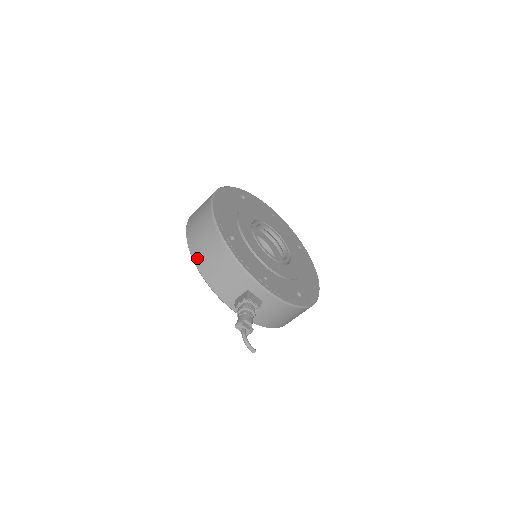
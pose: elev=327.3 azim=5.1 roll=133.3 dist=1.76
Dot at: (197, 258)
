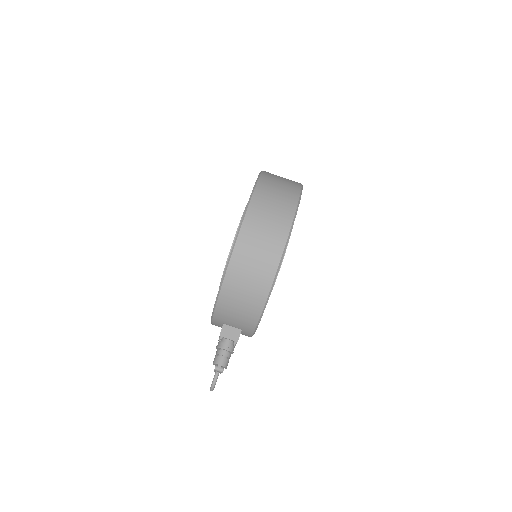
Dot at: (229, 283)
